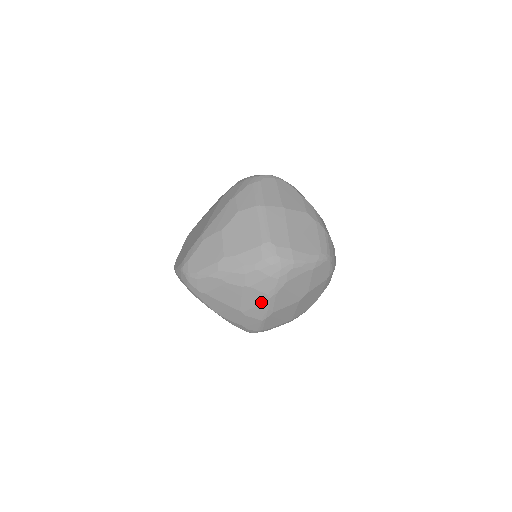
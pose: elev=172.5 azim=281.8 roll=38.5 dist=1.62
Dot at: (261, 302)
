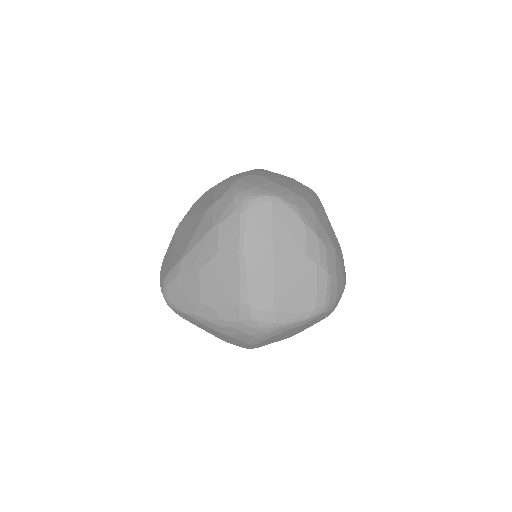
Dot at: (243, 344)
